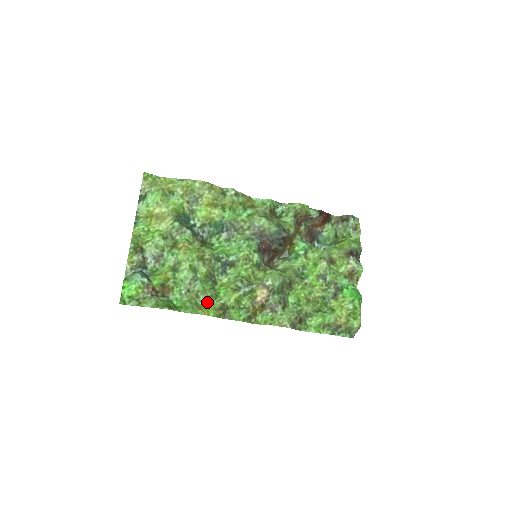
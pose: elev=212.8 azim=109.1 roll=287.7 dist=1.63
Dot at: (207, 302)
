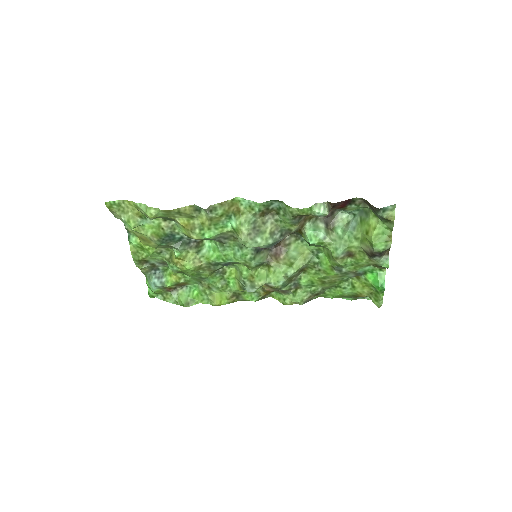
Dot at: (219, 291)
